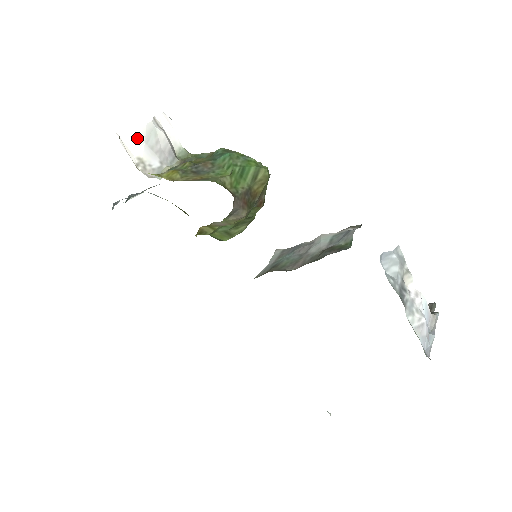
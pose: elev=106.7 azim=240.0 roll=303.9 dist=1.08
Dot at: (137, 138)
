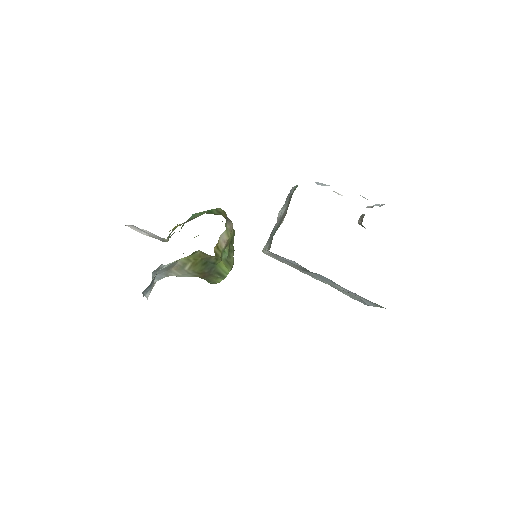
Dot at: (136, 229)
